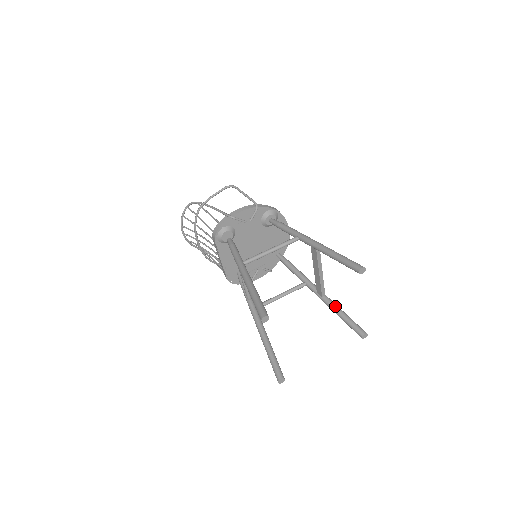
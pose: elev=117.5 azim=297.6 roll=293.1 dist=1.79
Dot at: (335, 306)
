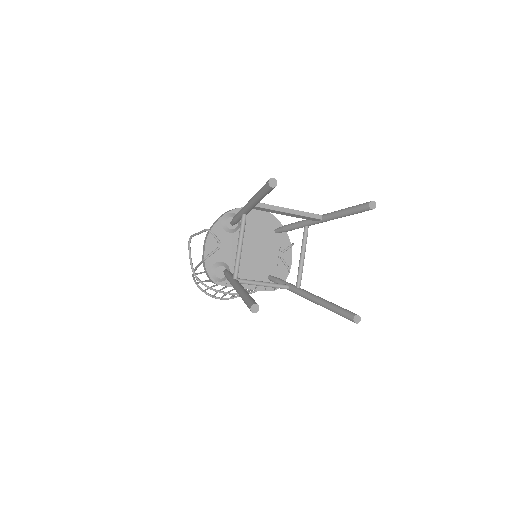
Dot at: (334, 214)
